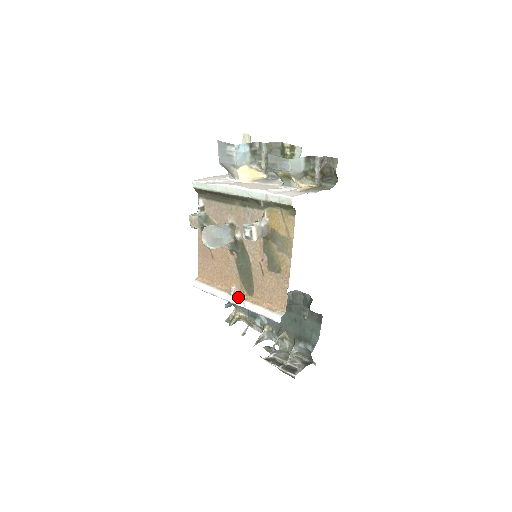
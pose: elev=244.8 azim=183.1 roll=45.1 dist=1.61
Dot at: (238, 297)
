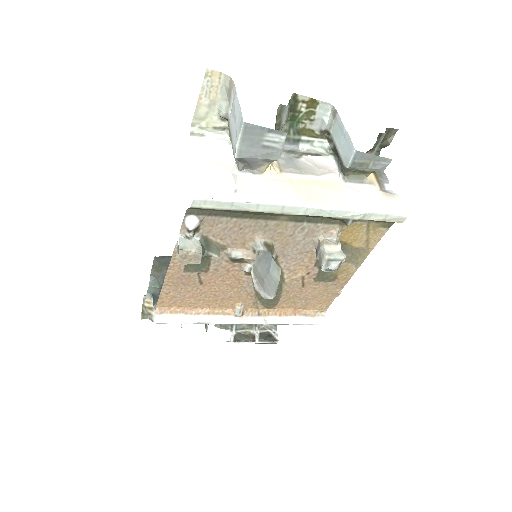
Dot at: (252, 316)
